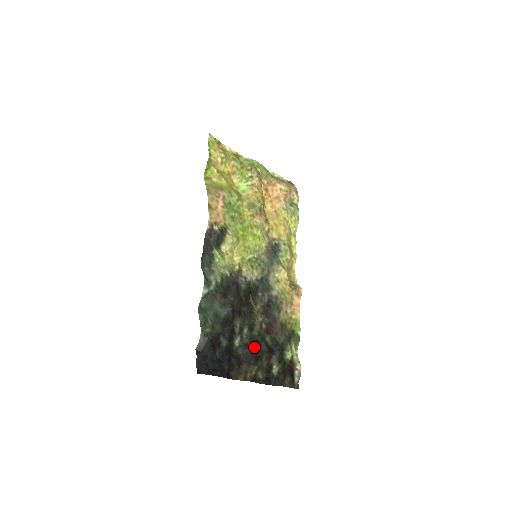
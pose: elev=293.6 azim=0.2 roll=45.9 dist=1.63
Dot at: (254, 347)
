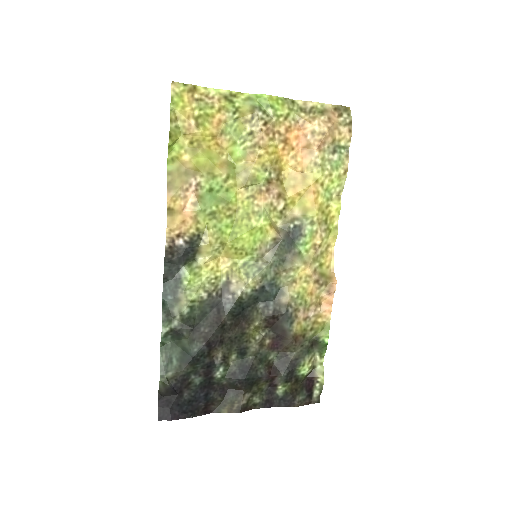
Dot at: (245, 375)
